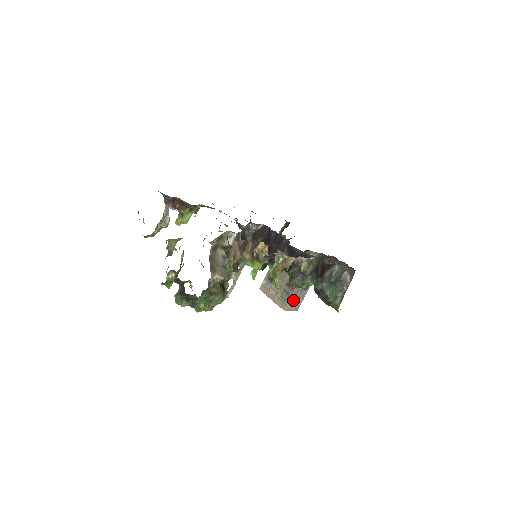
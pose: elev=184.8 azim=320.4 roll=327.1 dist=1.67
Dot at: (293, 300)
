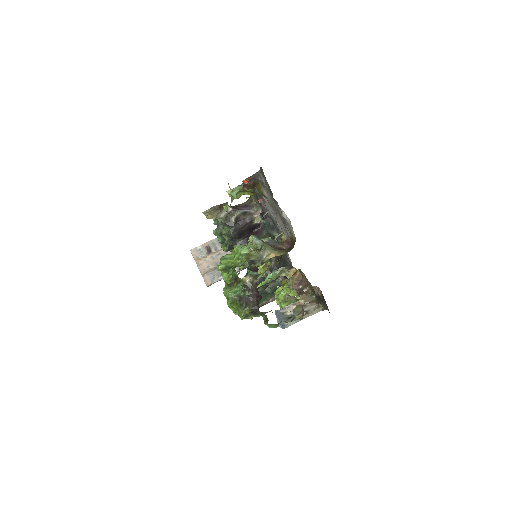
Dot at: occluded
